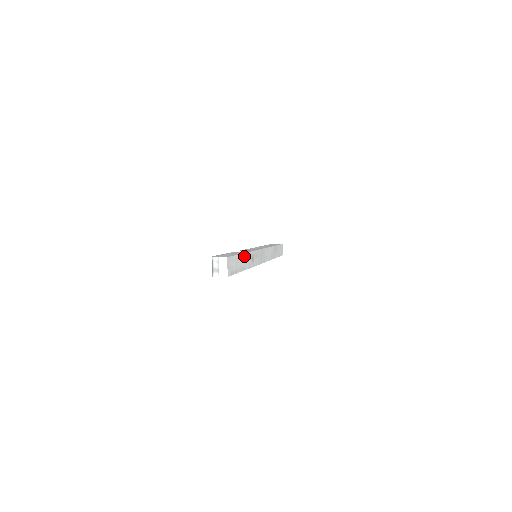
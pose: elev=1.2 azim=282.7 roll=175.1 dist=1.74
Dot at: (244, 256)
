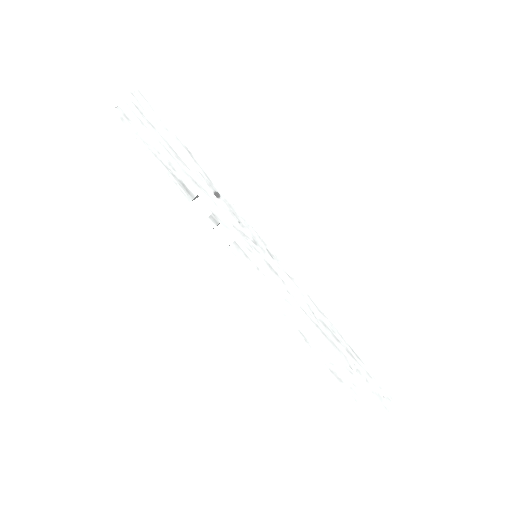
Dot at: (190, 156)
